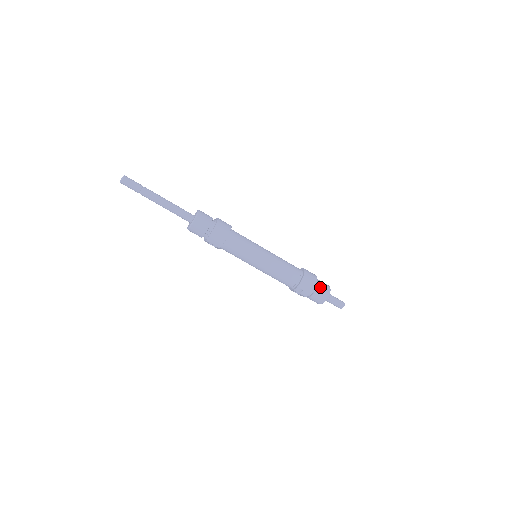
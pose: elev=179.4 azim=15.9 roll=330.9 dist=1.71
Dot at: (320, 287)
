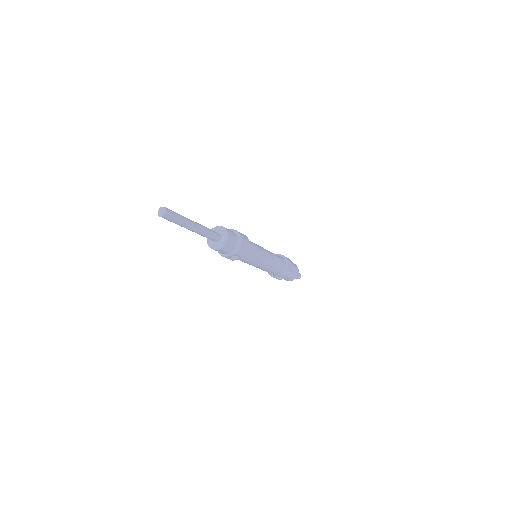
Dot at: occluded
